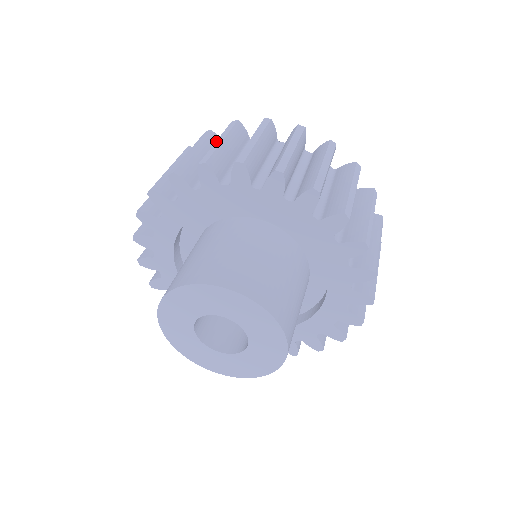
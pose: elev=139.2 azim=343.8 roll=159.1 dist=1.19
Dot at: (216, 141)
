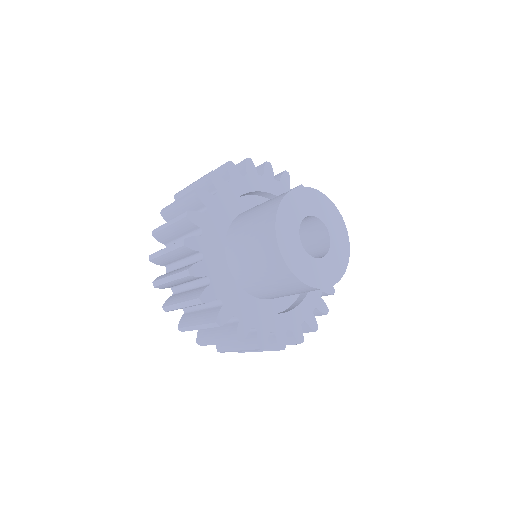
Dot at: occluded
